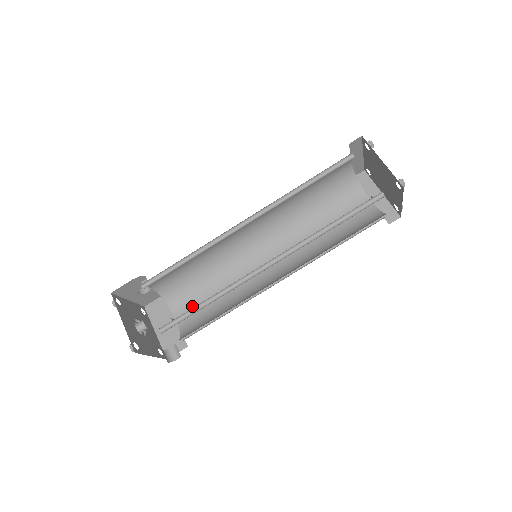
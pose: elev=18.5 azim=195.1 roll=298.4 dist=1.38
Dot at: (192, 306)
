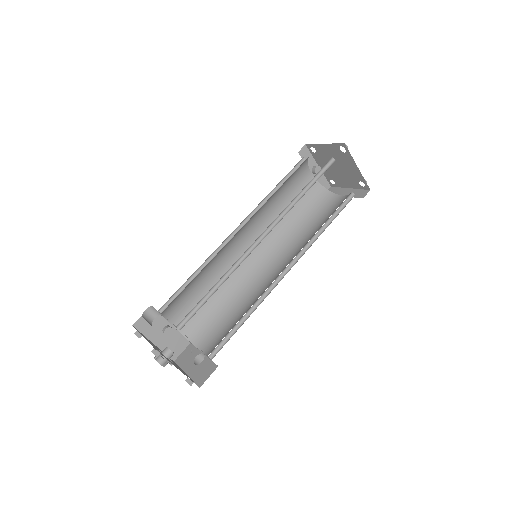
Dot at: (185, 308)
